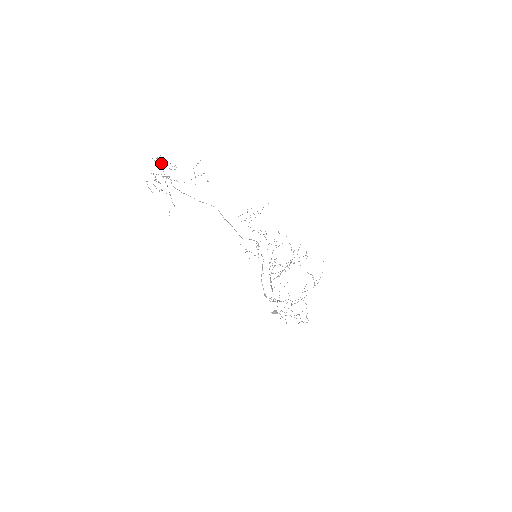
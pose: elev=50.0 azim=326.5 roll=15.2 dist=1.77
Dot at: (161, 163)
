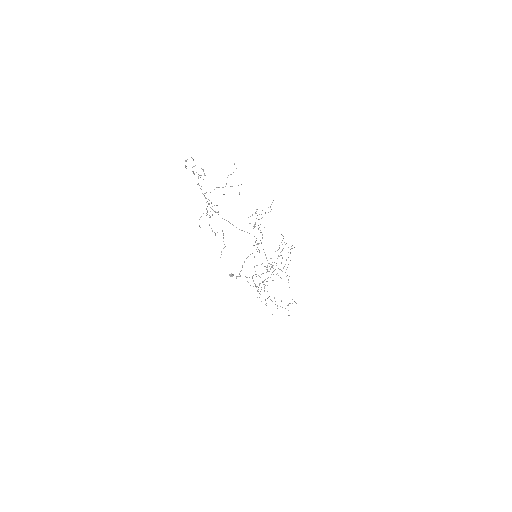
Dot at: occluded
